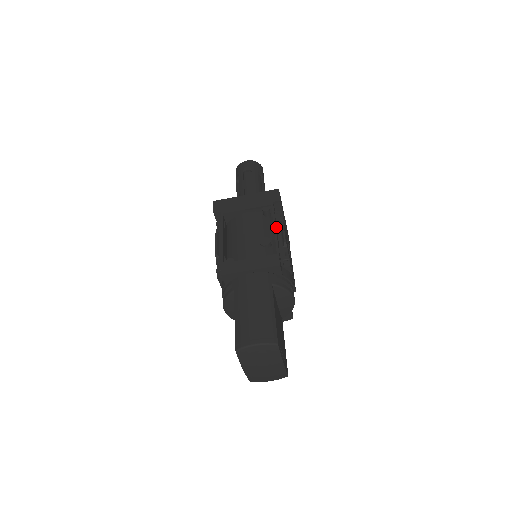
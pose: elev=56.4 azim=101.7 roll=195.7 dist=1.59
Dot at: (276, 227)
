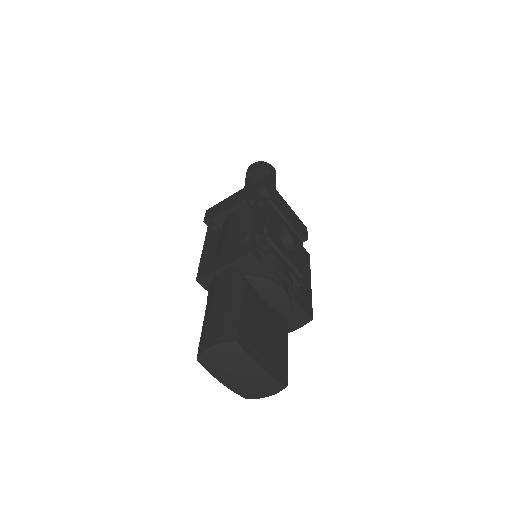
Dot at: (258, 215)
